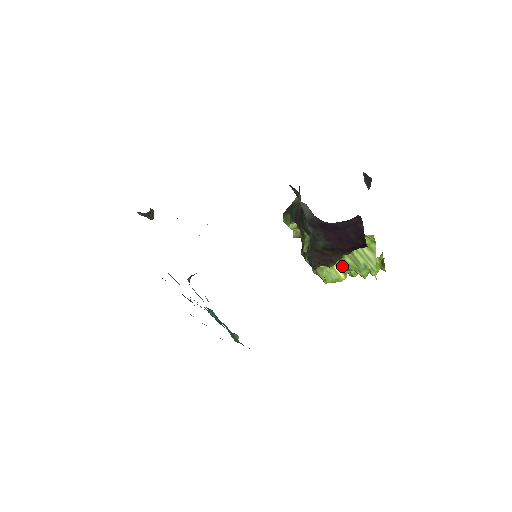
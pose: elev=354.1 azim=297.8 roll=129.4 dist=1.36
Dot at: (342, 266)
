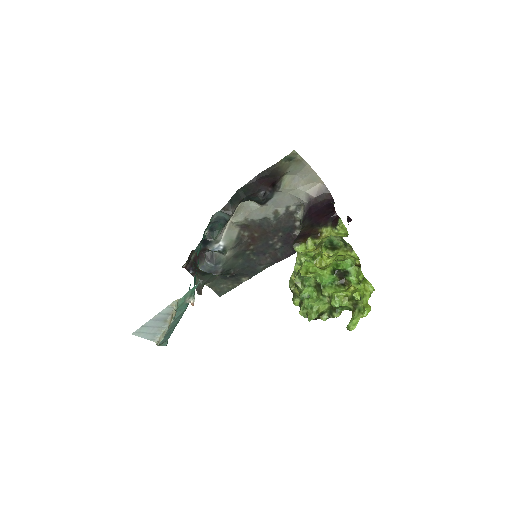
Dot at: occluded
